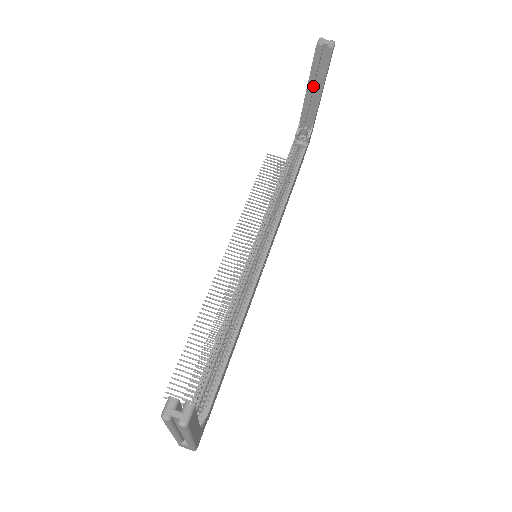
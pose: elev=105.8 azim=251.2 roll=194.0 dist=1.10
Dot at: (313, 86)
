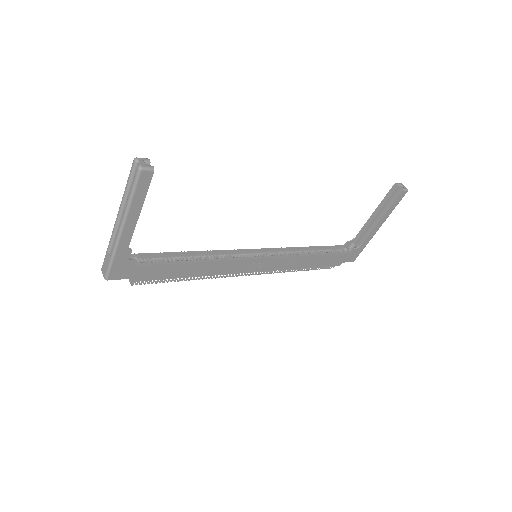
Dot at: (378, 212)
